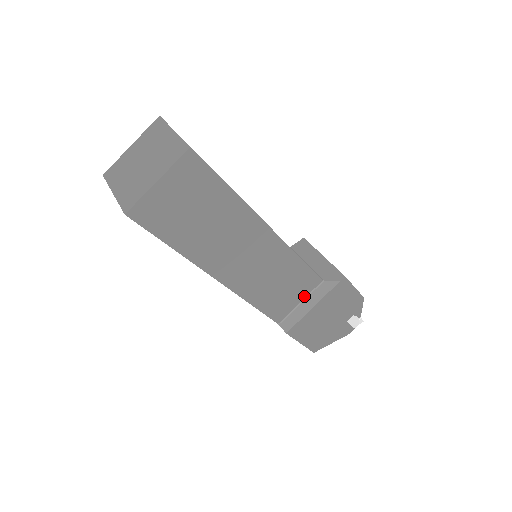
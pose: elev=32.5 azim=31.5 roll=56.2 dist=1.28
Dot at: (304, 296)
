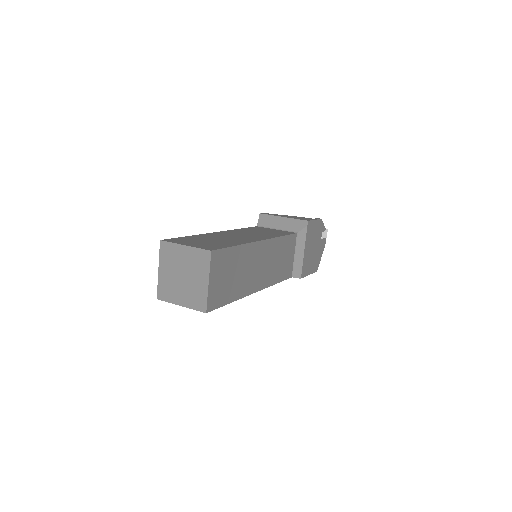
Dot at: (294, 251)
